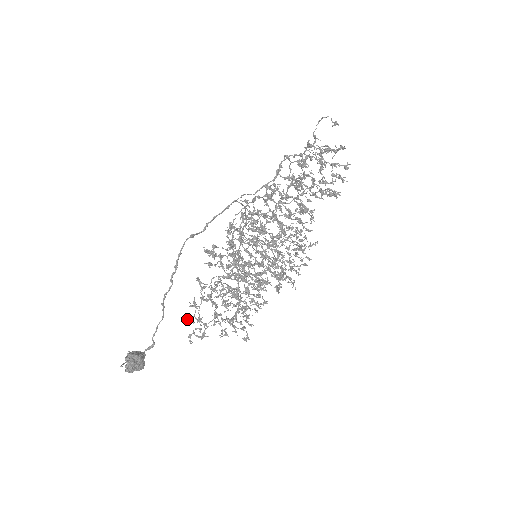
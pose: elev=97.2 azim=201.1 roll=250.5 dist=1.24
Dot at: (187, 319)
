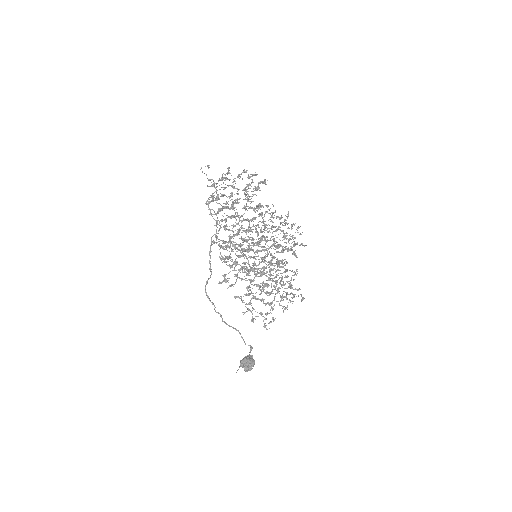
Dot at: (251, 321)
